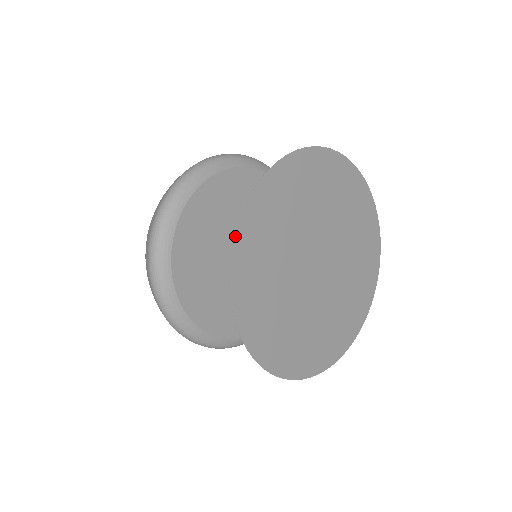
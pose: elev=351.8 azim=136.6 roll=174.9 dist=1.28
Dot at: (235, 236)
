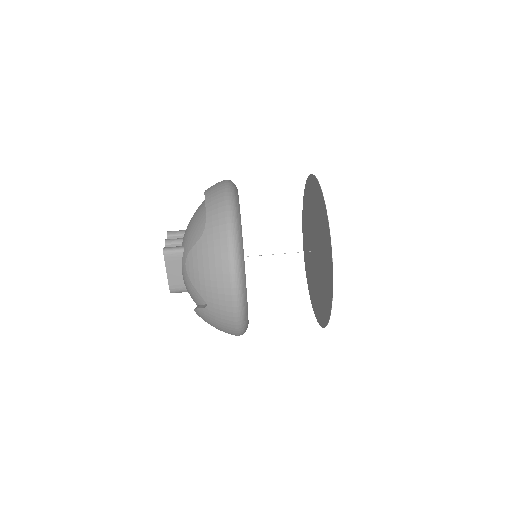
Dot at: occluded
